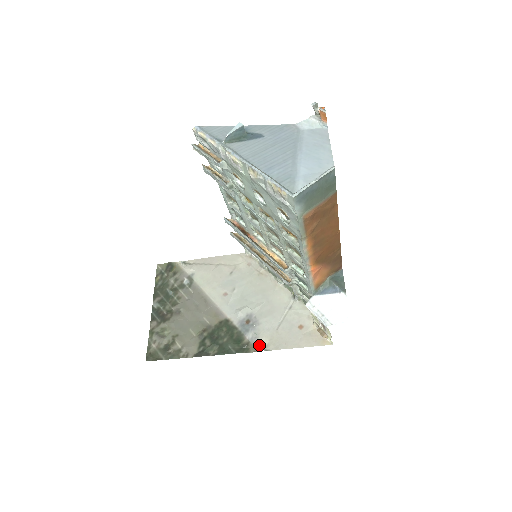
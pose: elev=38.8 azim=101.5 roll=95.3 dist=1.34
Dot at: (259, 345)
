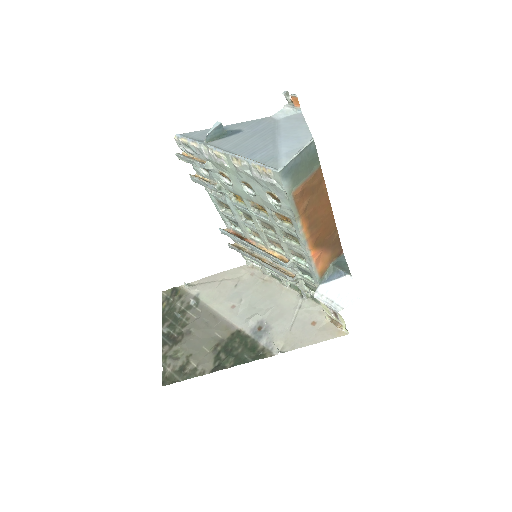
Dot at: (275, 349)
